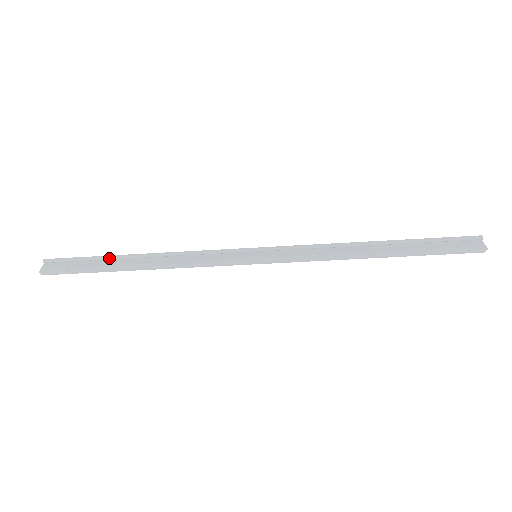
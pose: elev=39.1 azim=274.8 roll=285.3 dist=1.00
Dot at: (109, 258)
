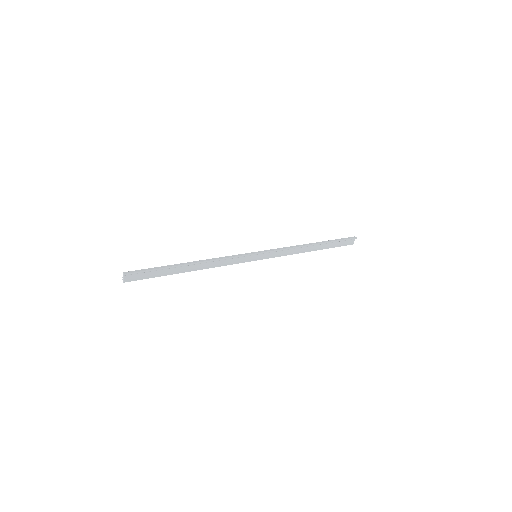
Dot at: (171, 268)
